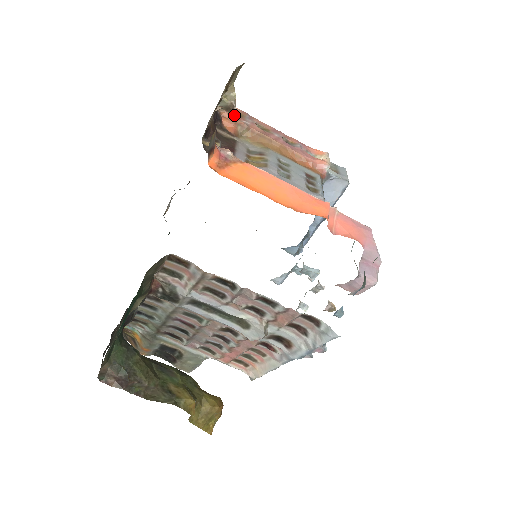
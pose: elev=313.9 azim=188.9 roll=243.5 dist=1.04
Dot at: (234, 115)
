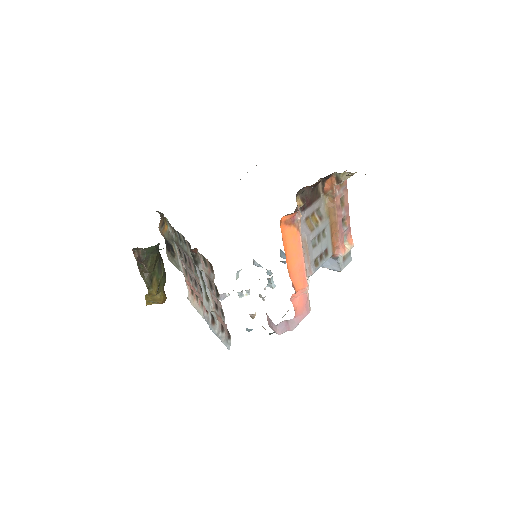
Dot at: (337, 184)
